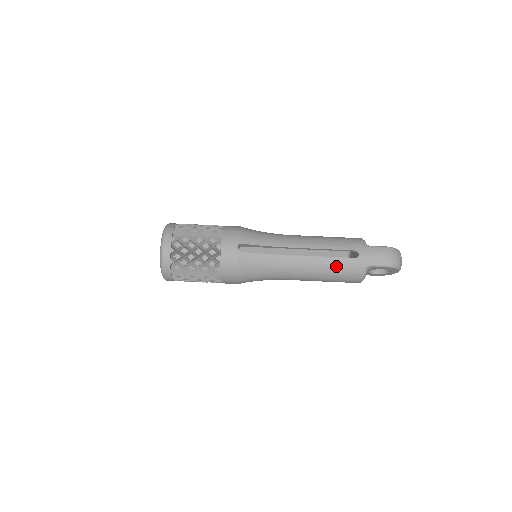
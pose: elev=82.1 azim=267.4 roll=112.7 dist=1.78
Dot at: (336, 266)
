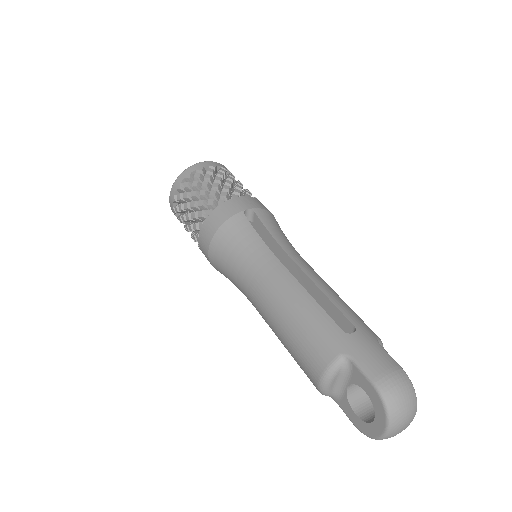
Dot at: (312, 317)
